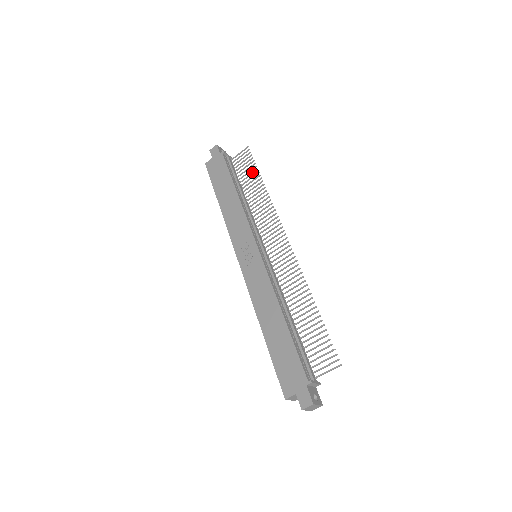
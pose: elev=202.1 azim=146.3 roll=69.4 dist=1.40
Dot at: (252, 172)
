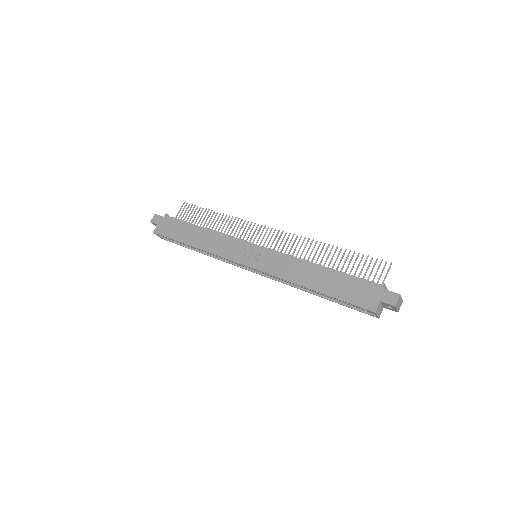
Dot at: (203, 213)
